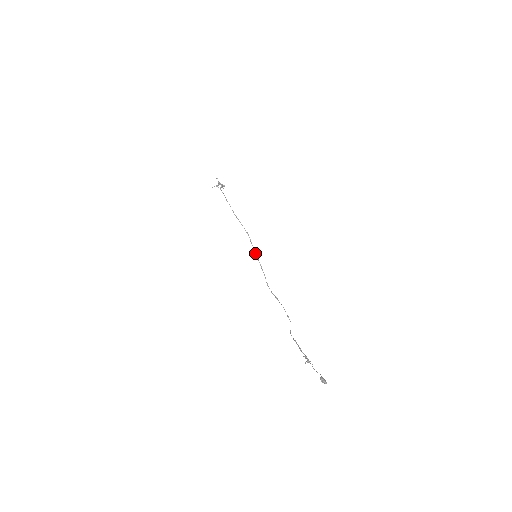
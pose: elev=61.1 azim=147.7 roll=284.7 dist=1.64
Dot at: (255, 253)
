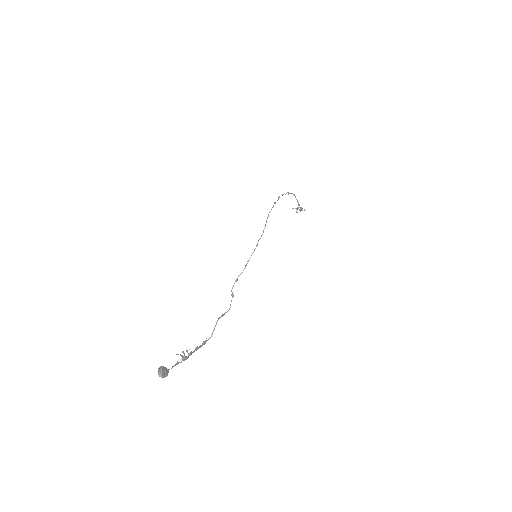
Dot at: (254, 249)
